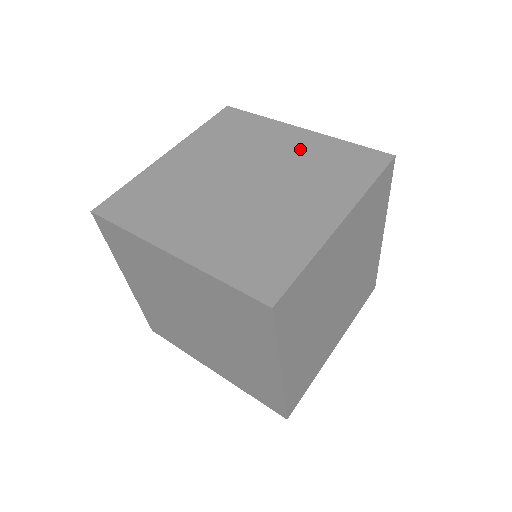
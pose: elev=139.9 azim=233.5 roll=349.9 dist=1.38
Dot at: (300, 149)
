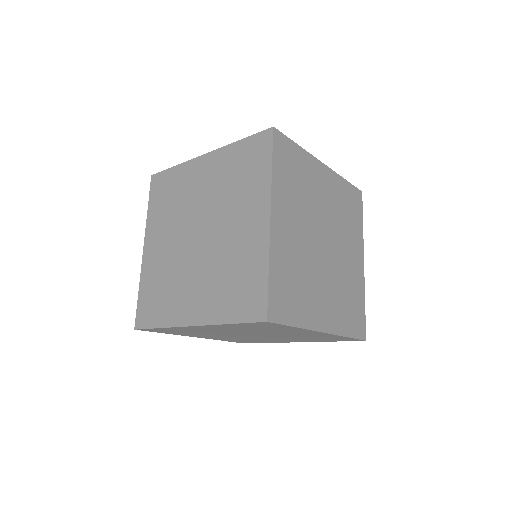
Dot at: occluded
